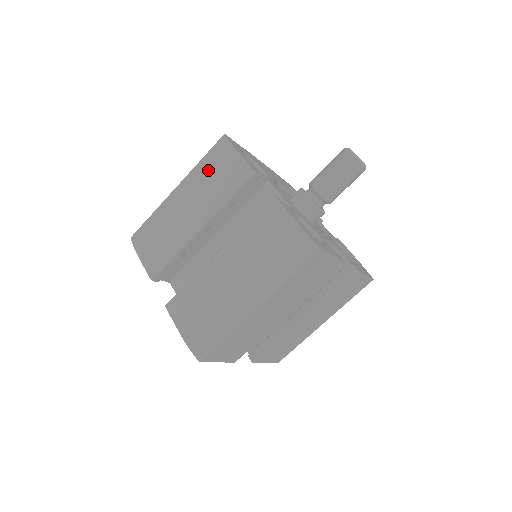
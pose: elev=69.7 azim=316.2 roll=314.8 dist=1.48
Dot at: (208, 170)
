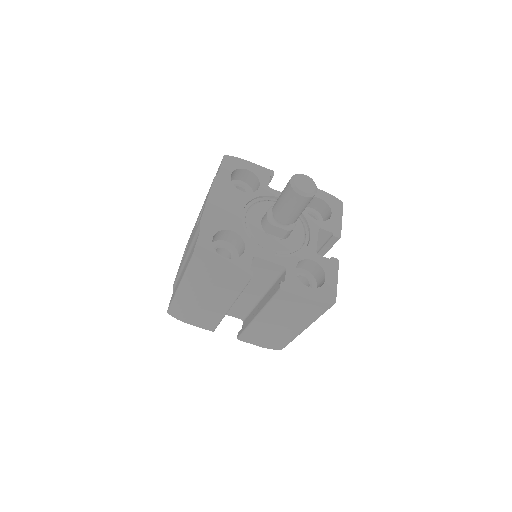
Dot at: (204, 281)
